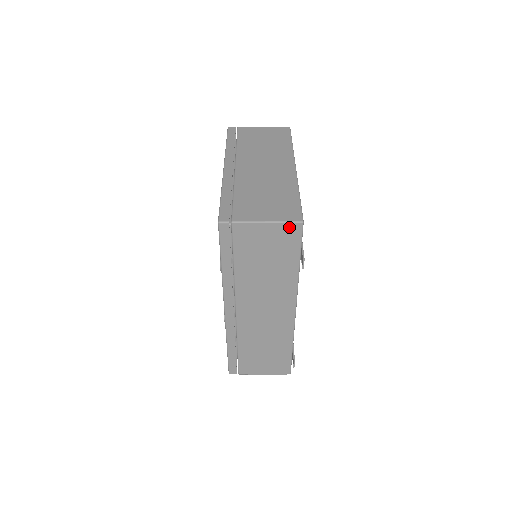
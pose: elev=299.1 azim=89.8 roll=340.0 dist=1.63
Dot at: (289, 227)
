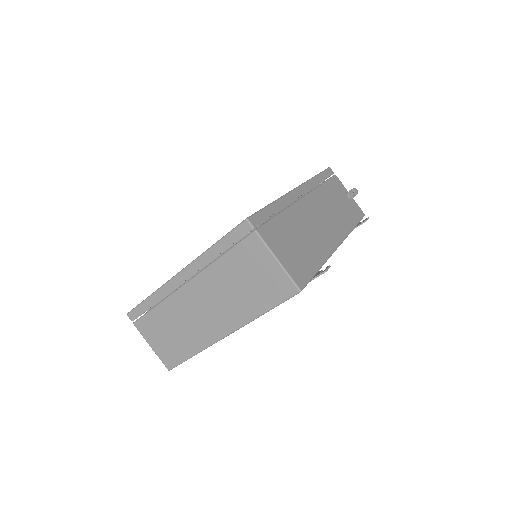
Dot at: occluded
